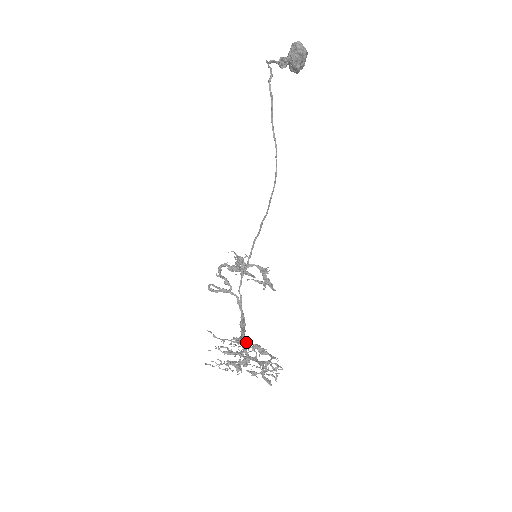
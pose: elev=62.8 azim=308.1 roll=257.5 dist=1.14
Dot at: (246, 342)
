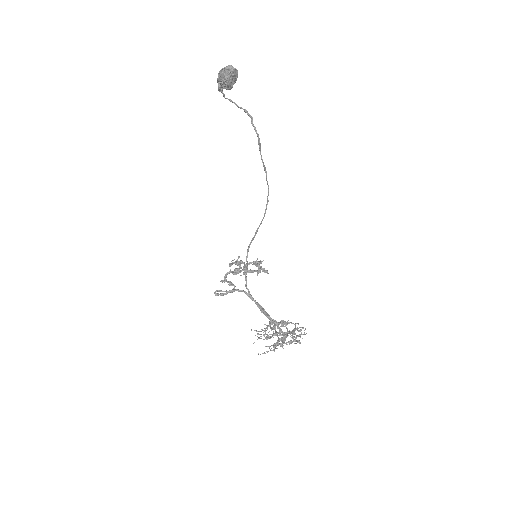
Dot at: (277, 323)
